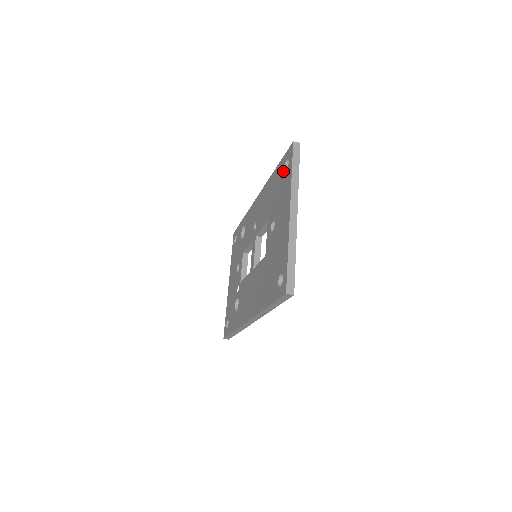
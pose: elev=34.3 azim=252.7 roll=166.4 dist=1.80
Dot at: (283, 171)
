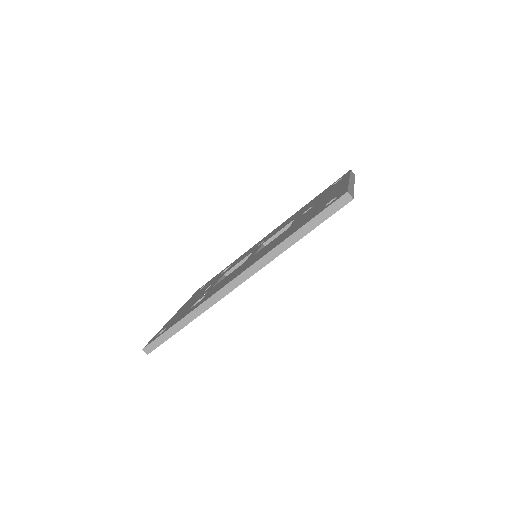
Dot at: (331, 186)
